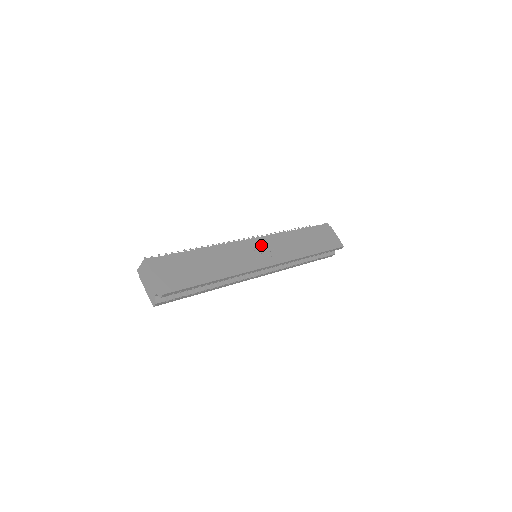
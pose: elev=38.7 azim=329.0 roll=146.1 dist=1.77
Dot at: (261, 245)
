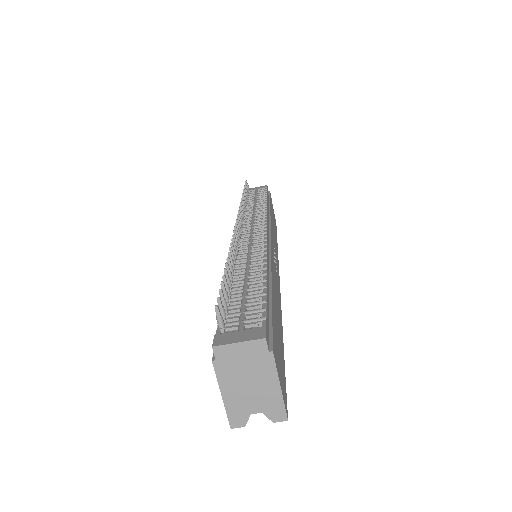
Dot at: (272, 243)
